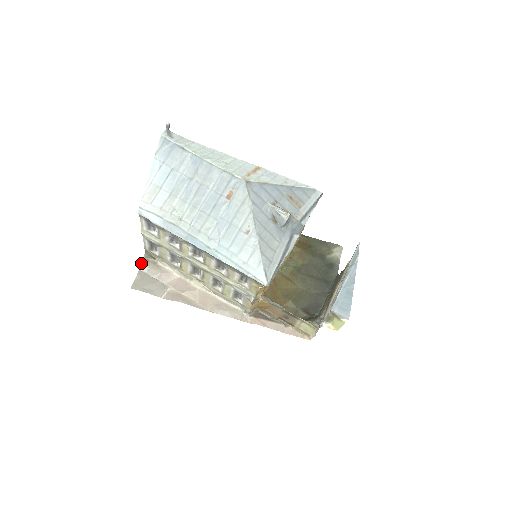
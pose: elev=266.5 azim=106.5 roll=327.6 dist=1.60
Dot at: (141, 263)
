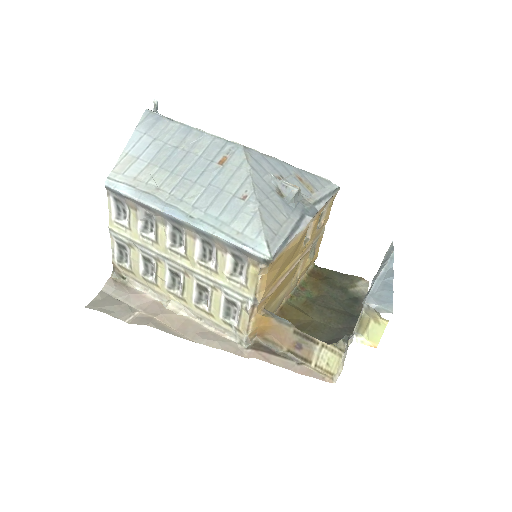
Dot at: occluded
